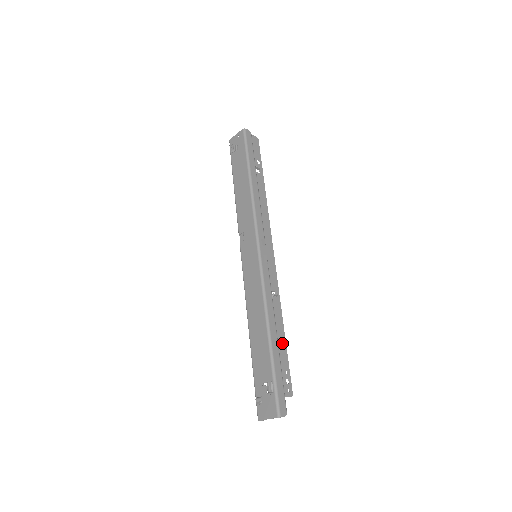
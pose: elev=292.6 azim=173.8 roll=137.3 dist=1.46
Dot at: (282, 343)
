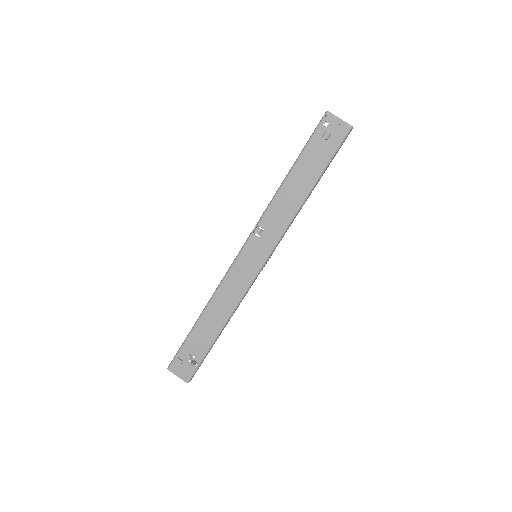
Dot at: occluded
